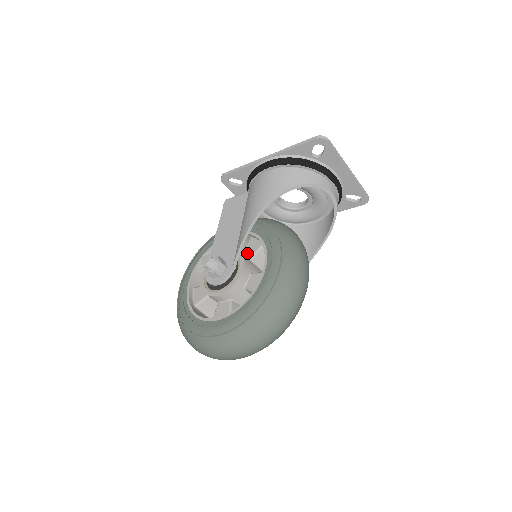
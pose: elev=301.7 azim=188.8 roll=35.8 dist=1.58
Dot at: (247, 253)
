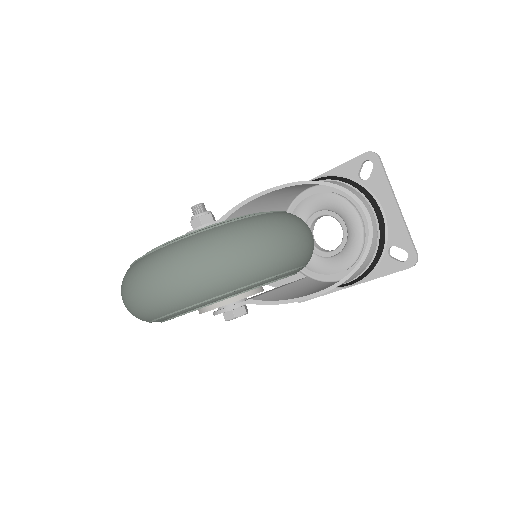
Dot at: occluded
